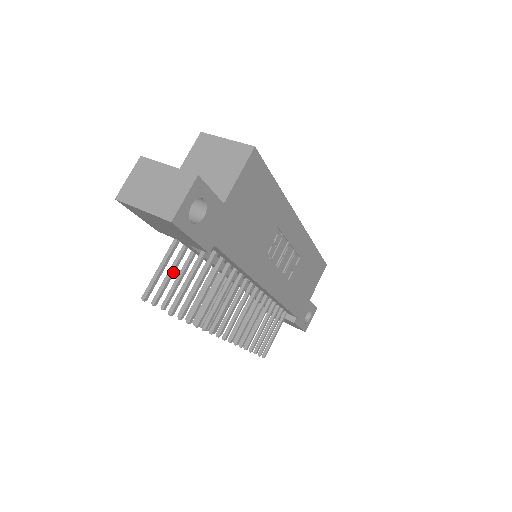
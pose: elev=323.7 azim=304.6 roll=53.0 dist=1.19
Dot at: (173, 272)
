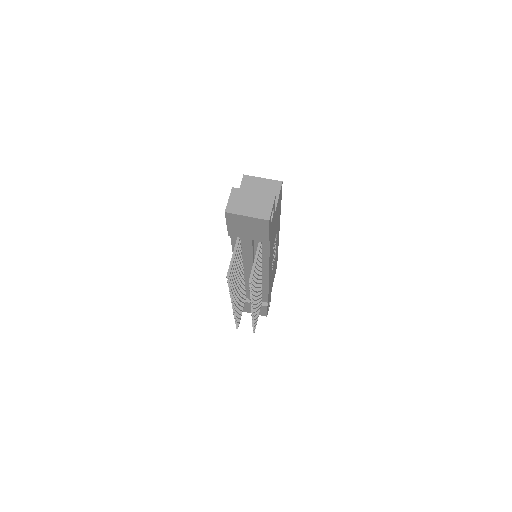
Dot at: (235, 261)
